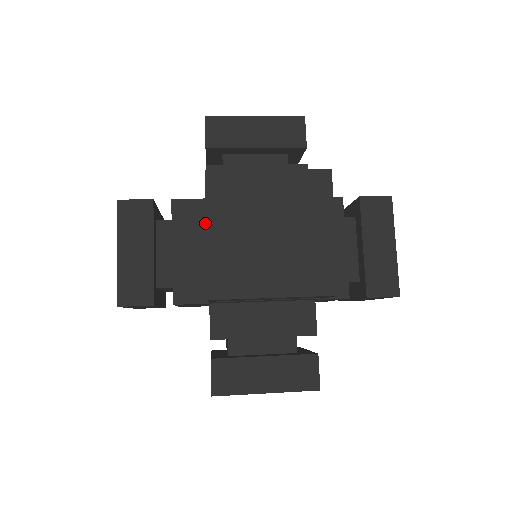
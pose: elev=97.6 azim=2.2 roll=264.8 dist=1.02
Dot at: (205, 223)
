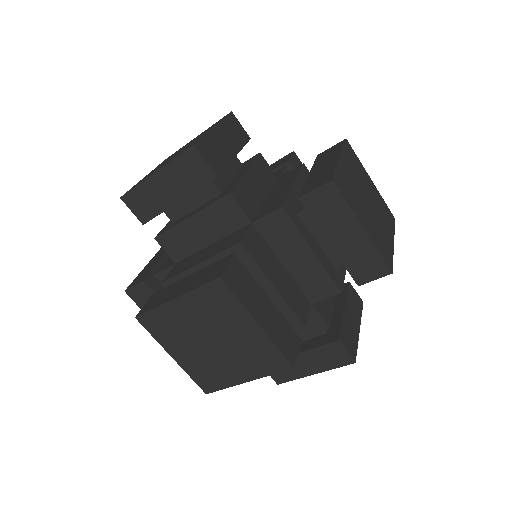
Dot at: occluded
